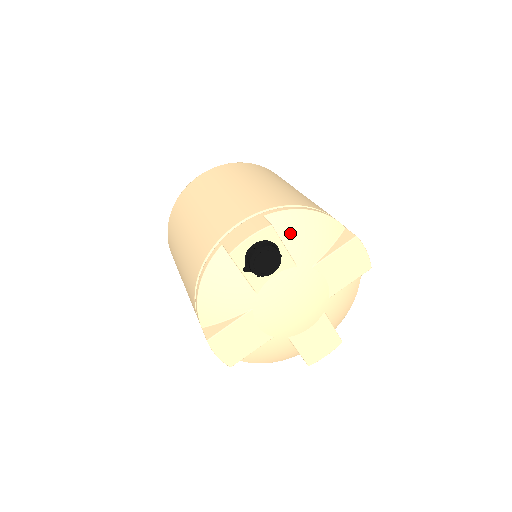
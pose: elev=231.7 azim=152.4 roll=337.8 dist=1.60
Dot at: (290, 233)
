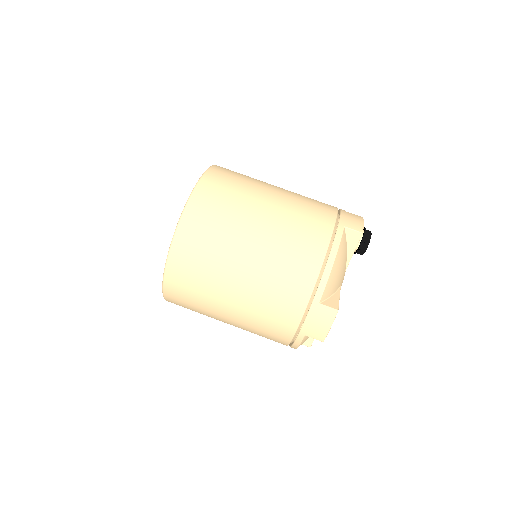
Dot at: occluded
